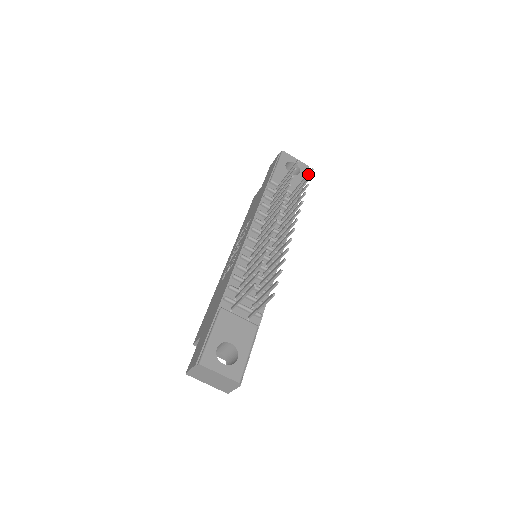
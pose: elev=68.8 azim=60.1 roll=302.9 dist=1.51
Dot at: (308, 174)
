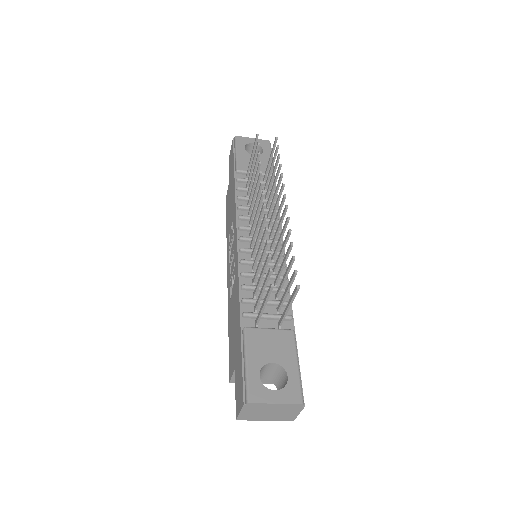
Dot at: (274, 145)
